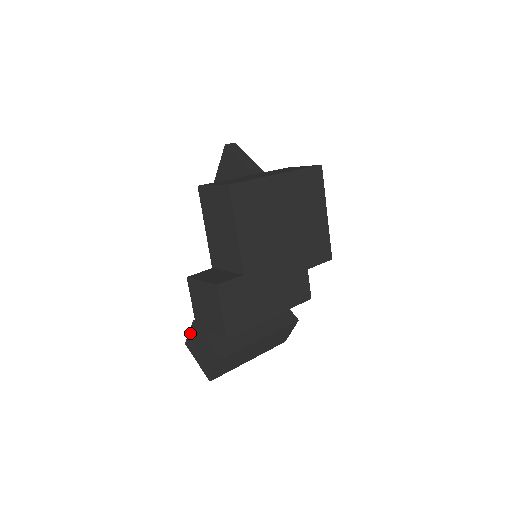
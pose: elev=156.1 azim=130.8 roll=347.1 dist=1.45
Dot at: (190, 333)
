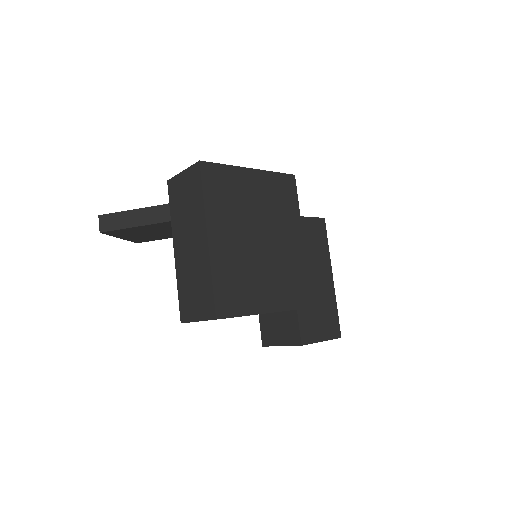
Dot at: occluded
